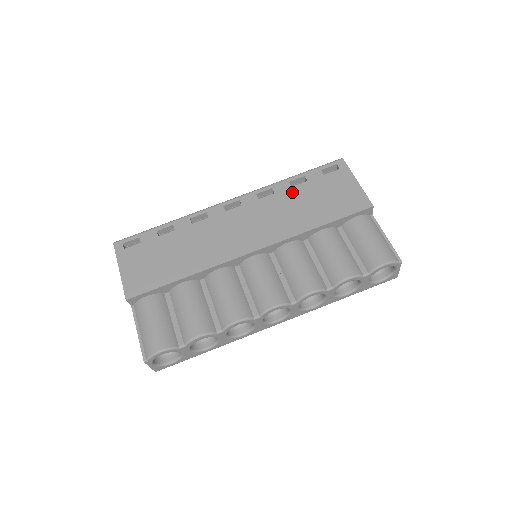
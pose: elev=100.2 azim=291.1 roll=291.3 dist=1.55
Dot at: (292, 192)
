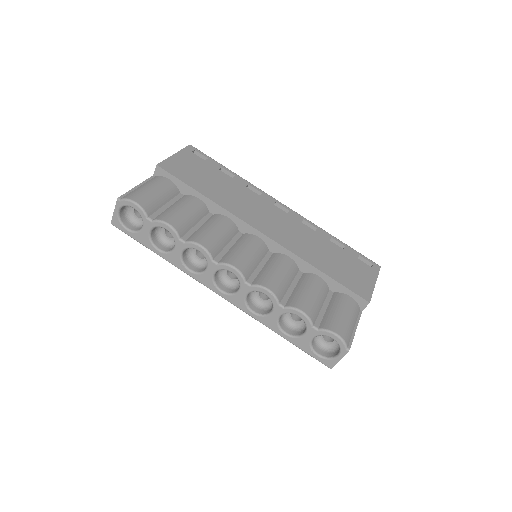
Dot at: (327, 242)
